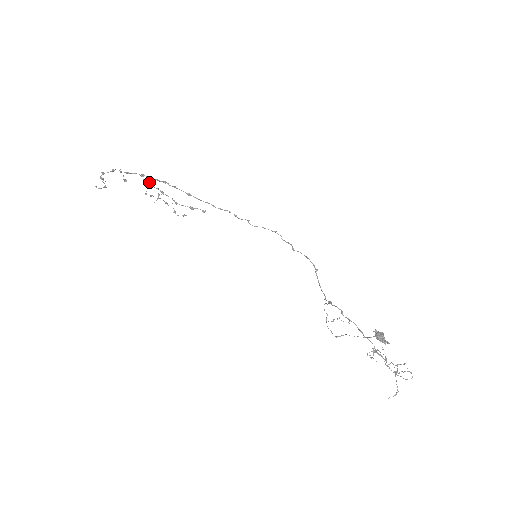
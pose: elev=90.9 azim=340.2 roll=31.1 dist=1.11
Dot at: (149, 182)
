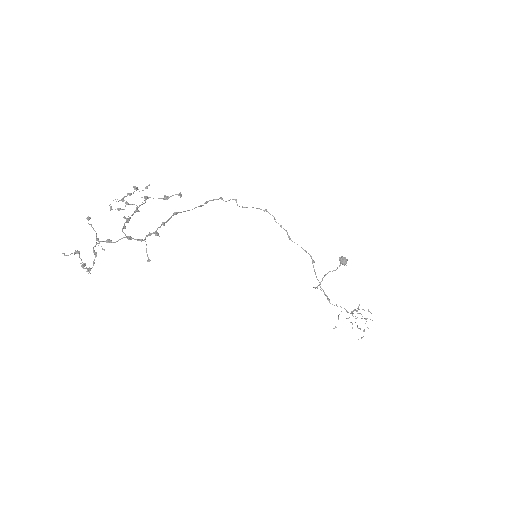
Dot at: (147, 254)
